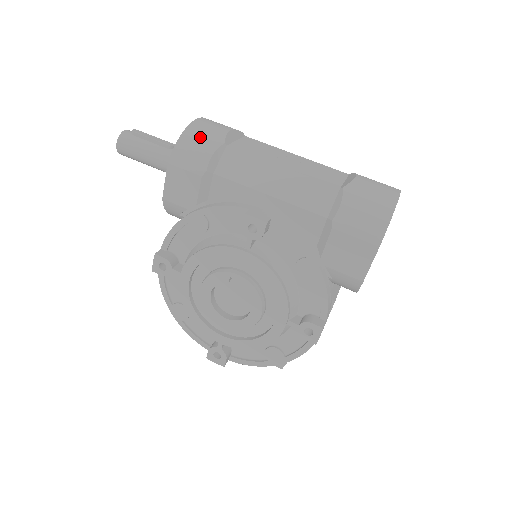
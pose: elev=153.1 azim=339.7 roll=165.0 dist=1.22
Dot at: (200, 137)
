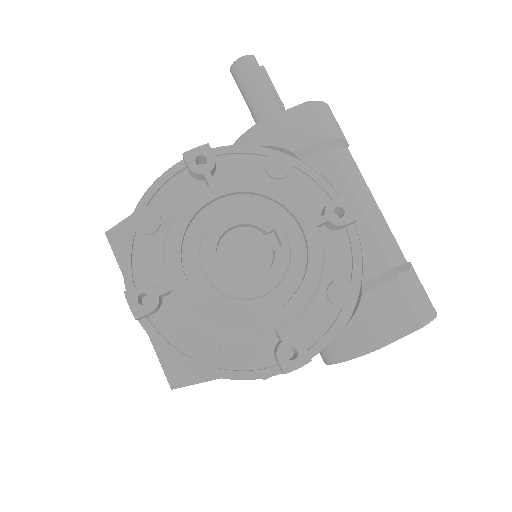
Dot at: occluded
